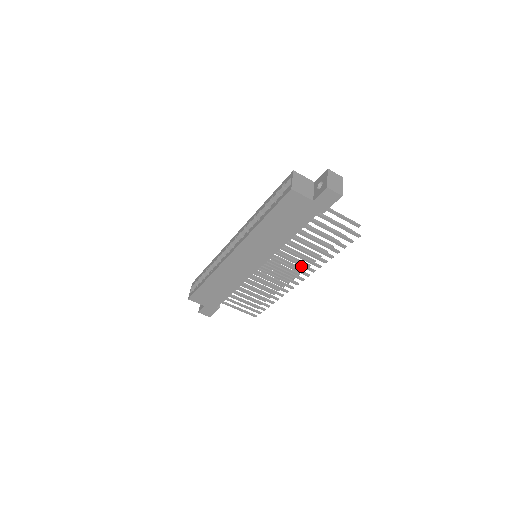
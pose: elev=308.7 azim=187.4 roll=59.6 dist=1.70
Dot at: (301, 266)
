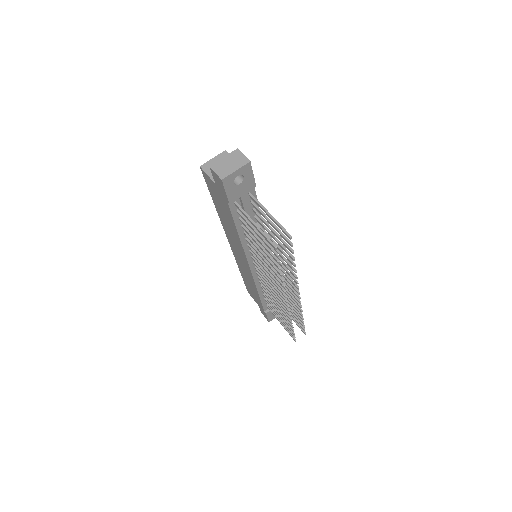
Dot at: (273, 279)
